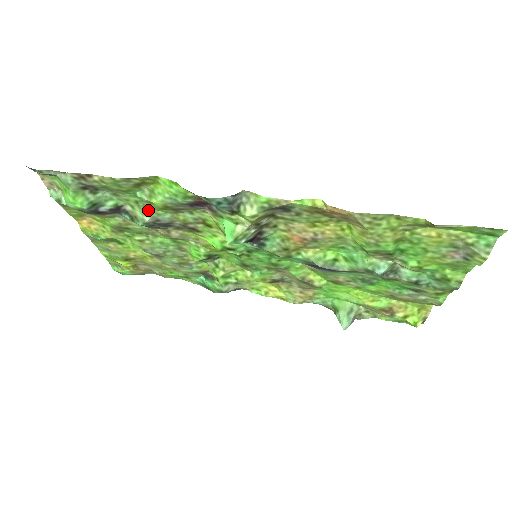
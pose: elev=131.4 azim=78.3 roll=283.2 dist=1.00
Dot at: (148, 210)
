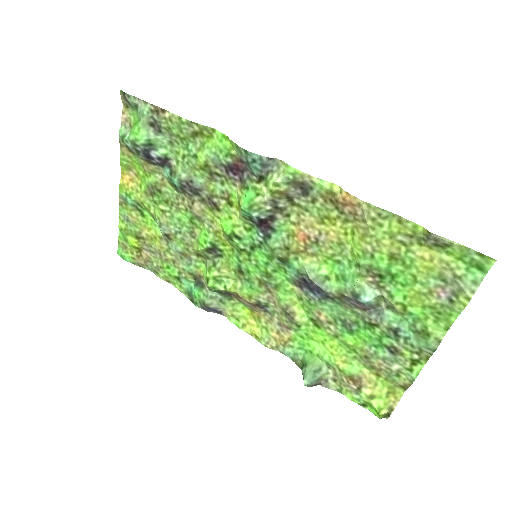
Dot at: (189, 168)
